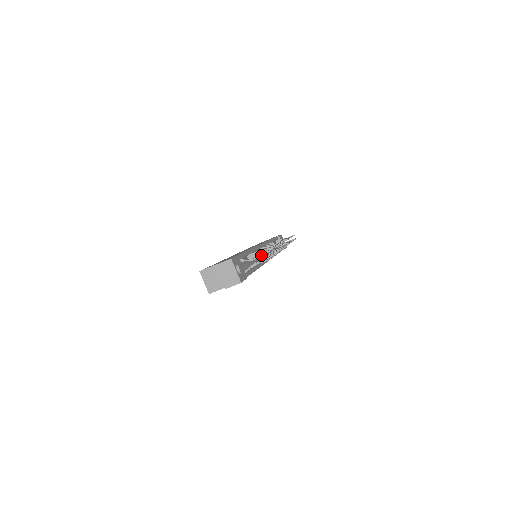
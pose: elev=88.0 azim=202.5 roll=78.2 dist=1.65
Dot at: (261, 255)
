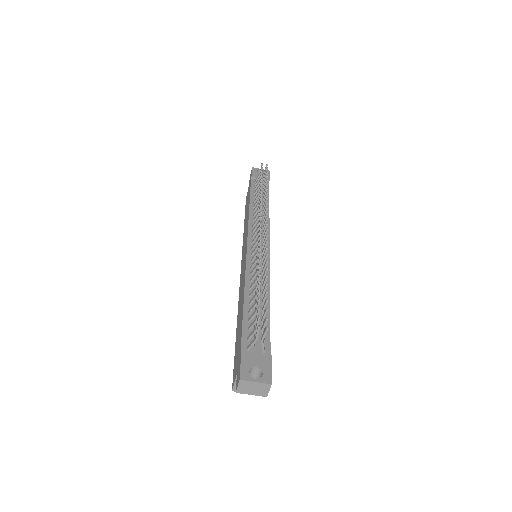
Dot at: (257, 331)
